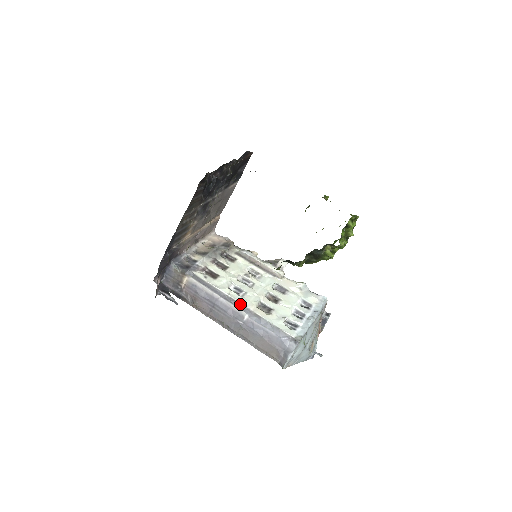
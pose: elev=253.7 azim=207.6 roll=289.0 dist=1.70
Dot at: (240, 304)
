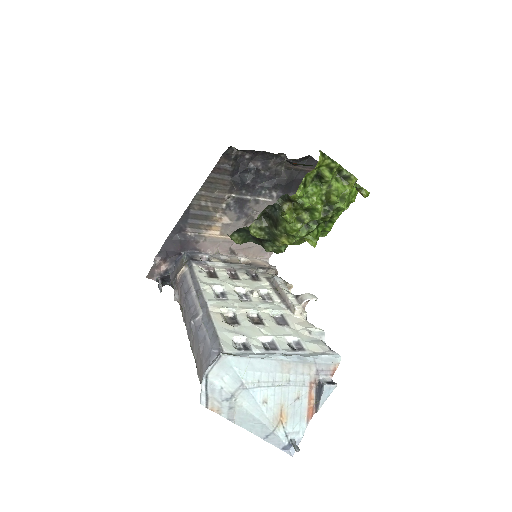
Dot at: (204, 300)
